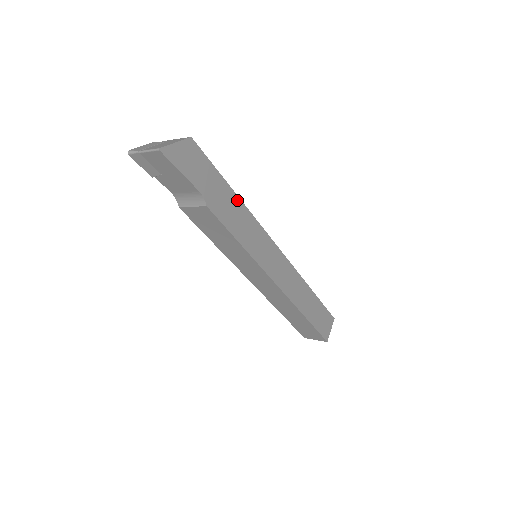
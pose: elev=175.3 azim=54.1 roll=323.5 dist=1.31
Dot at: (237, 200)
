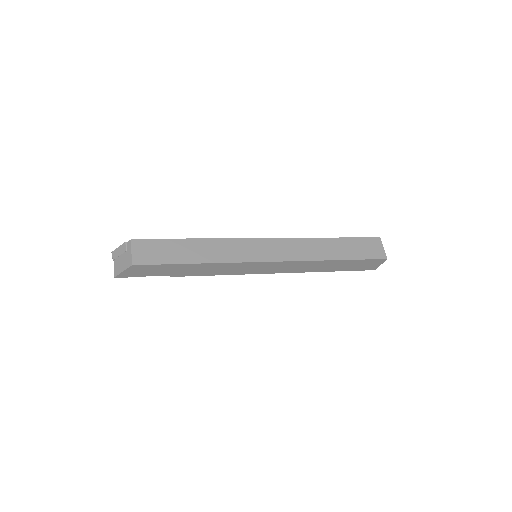
Dot at: (200, 265)
